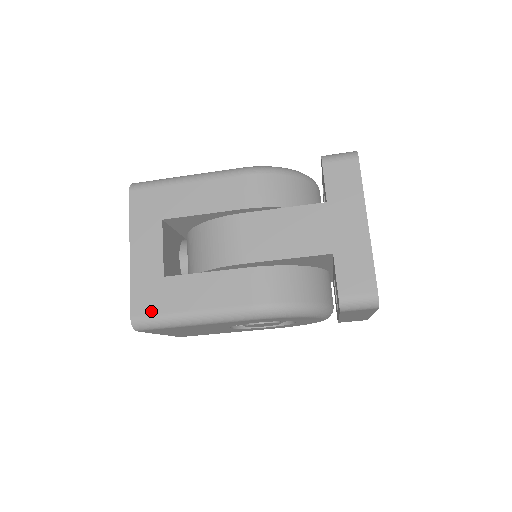
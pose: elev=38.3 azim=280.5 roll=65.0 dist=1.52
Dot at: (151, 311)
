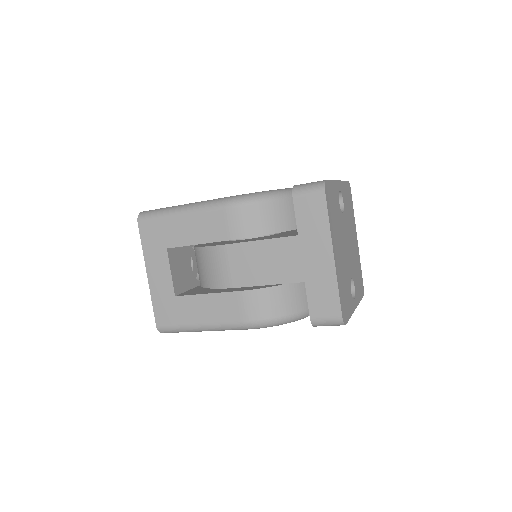
Dot at: (170, 322)
